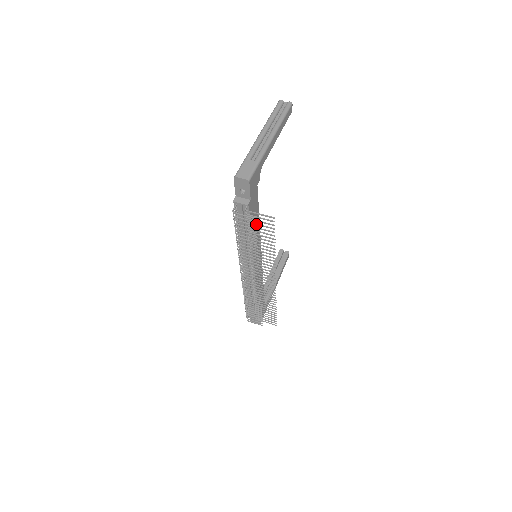
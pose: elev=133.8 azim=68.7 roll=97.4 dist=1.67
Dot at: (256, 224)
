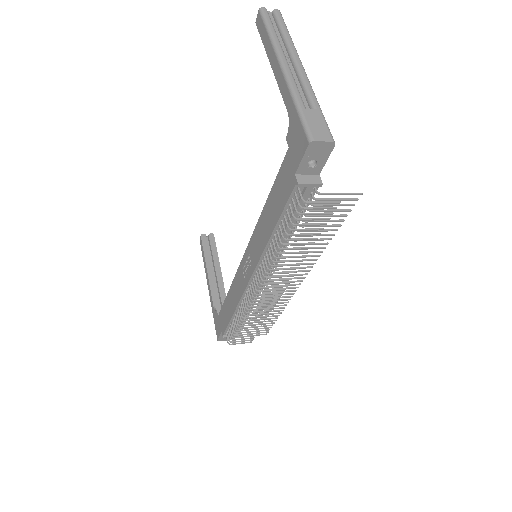
Dot at: (324, 211)
